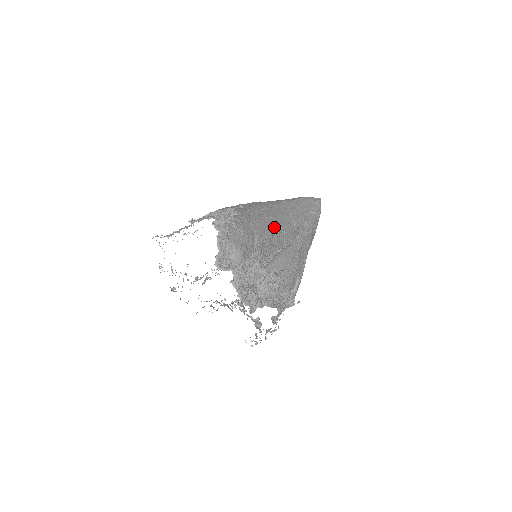
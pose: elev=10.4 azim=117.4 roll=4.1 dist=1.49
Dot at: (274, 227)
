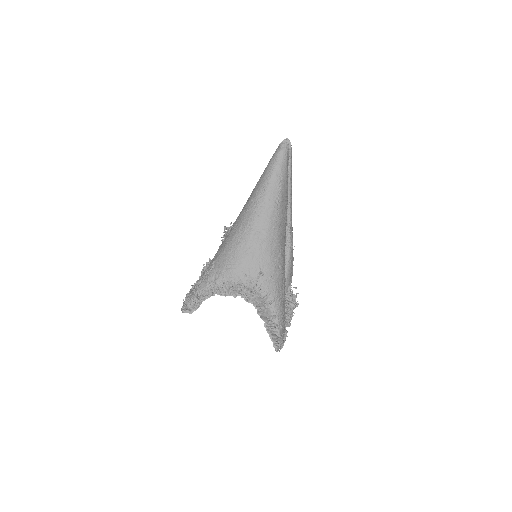
Dot at: (284, 263)
